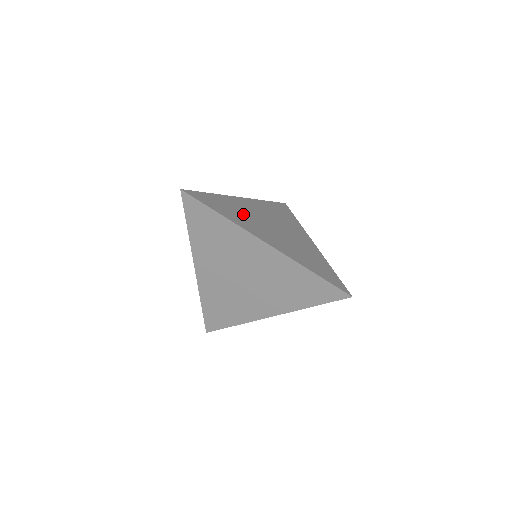
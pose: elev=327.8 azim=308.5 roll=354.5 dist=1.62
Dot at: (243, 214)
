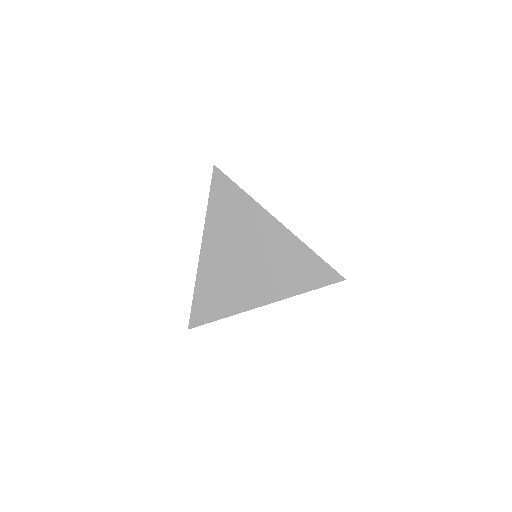
Dot at: occluded
